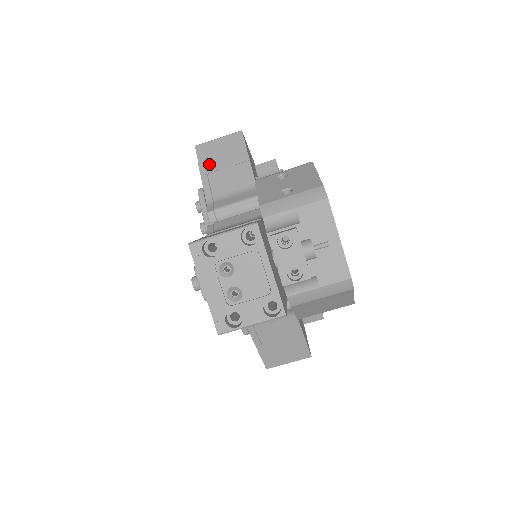
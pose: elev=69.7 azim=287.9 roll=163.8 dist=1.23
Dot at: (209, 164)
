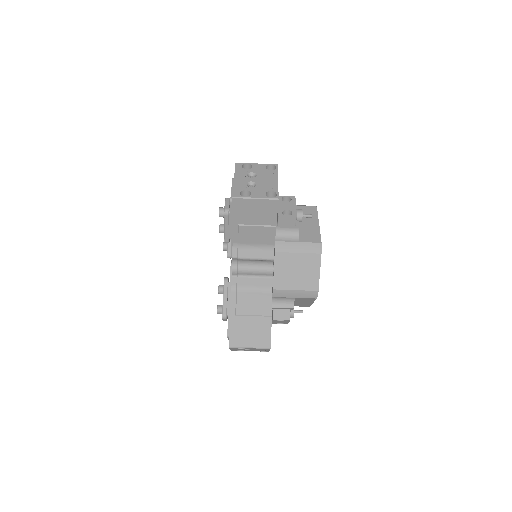
Dot at: occluded
